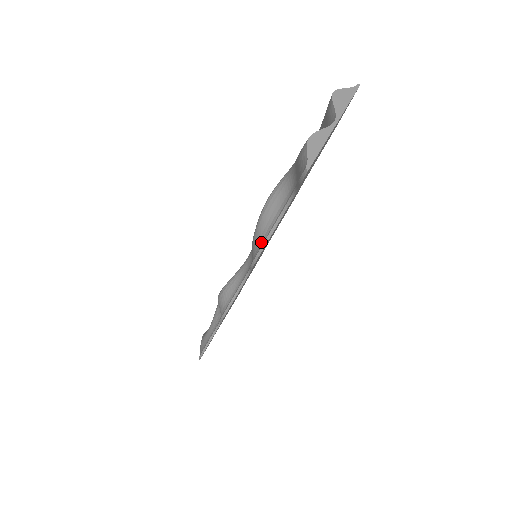
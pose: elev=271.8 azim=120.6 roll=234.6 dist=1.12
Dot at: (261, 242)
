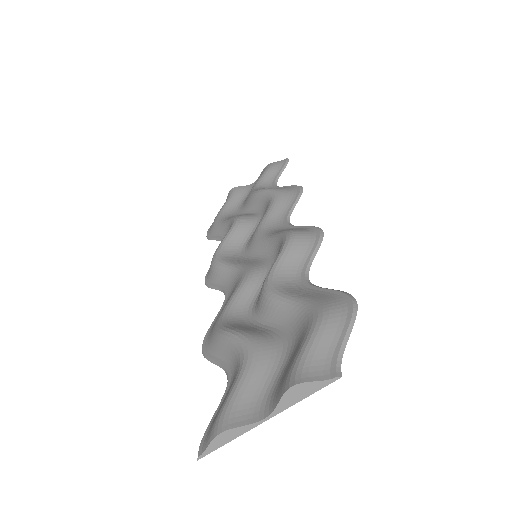
Dot at: (210, 349)
